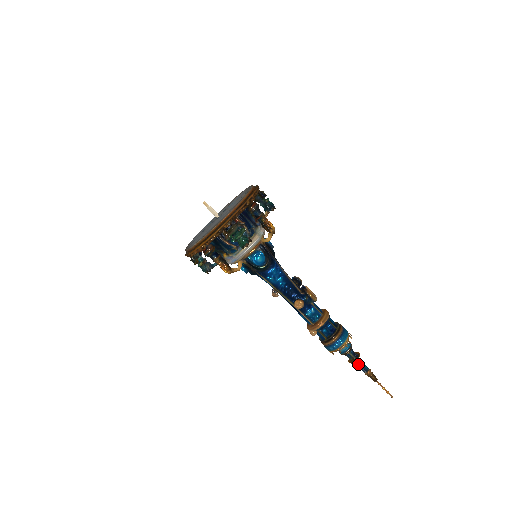
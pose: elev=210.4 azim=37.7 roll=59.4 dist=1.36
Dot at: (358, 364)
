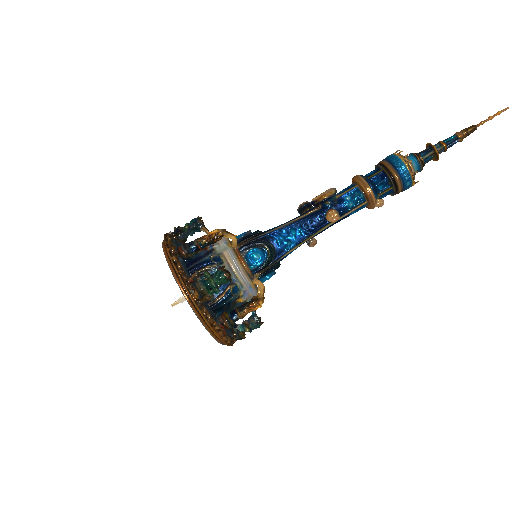
Dot at: (443, 149)
